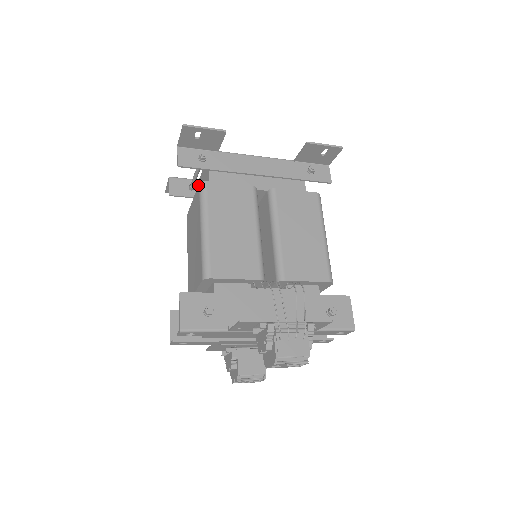
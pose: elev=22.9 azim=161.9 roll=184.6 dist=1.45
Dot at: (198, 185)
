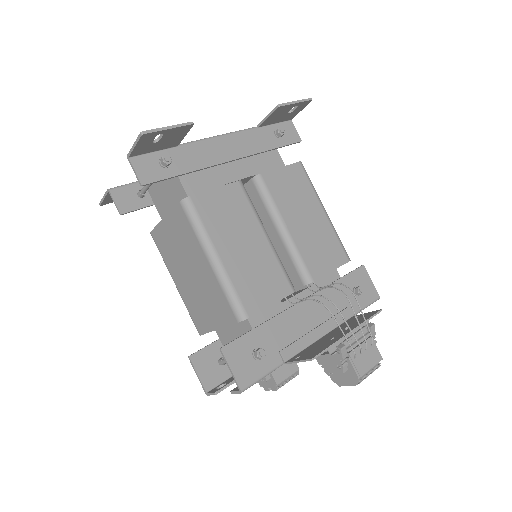
Dot at: (178, 203)
